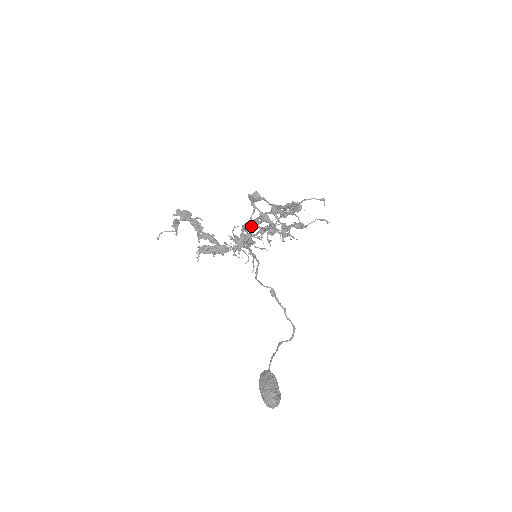
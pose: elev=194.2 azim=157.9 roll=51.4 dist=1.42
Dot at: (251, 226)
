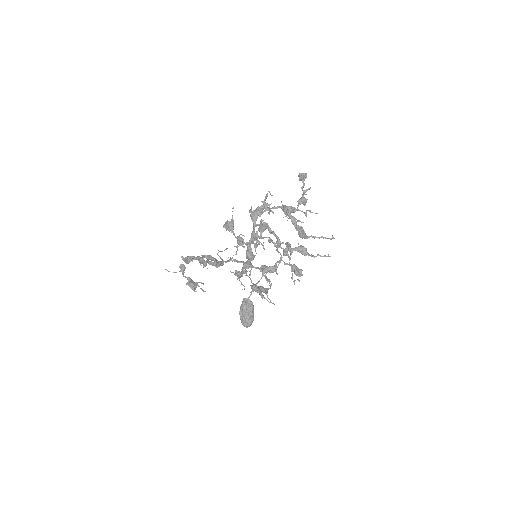
Dot at: (259, 226)
